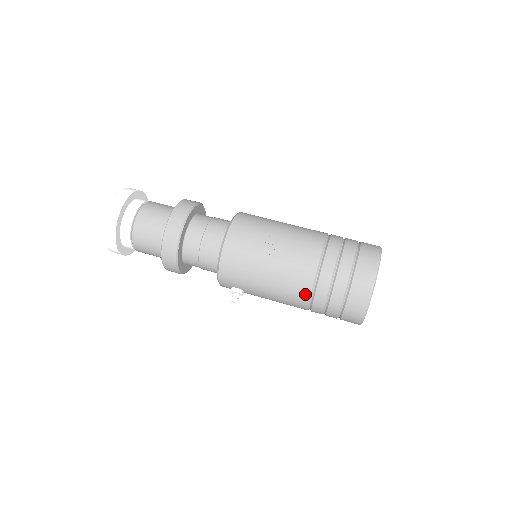
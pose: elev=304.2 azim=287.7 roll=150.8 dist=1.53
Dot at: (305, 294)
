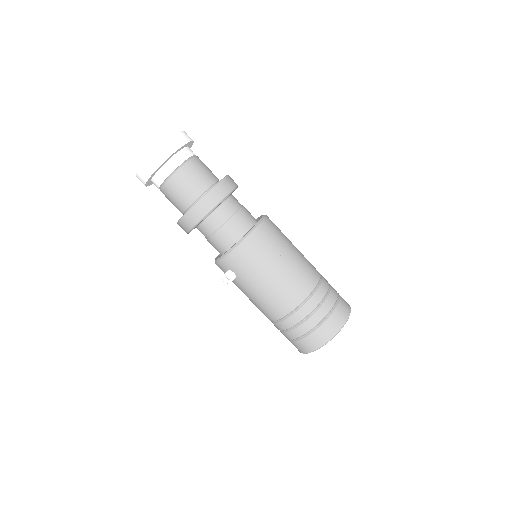
Dot at: (287, 308)
